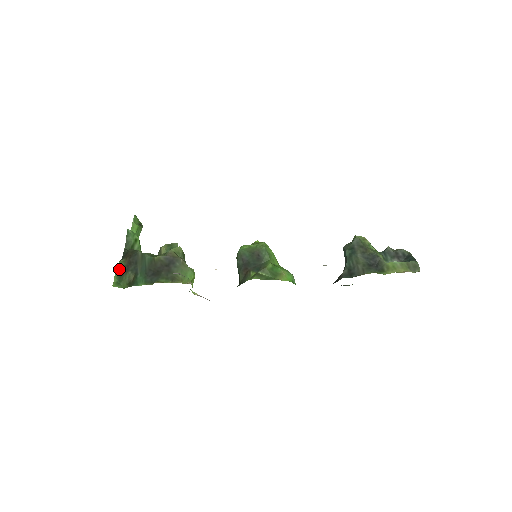
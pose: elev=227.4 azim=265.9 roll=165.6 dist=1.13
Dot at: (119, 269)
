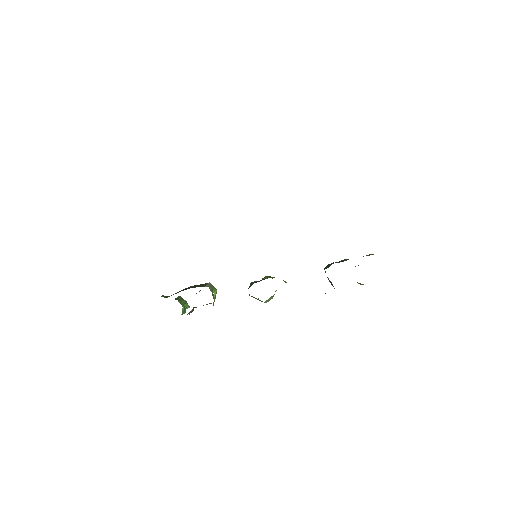
Dot at: (167, 296)
